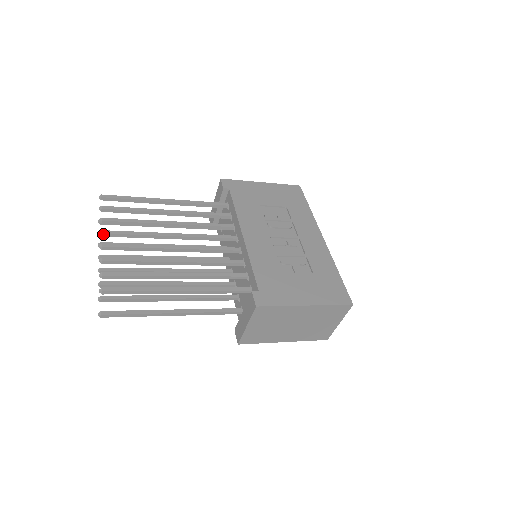
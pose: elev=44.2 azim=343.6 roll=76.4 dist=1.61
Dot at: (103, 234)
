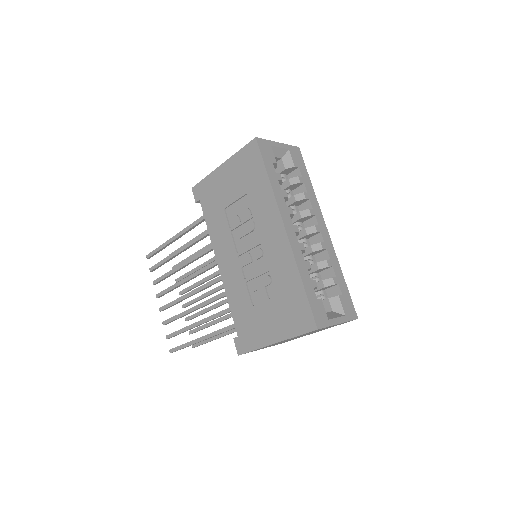
Dot at: (158, 297)
